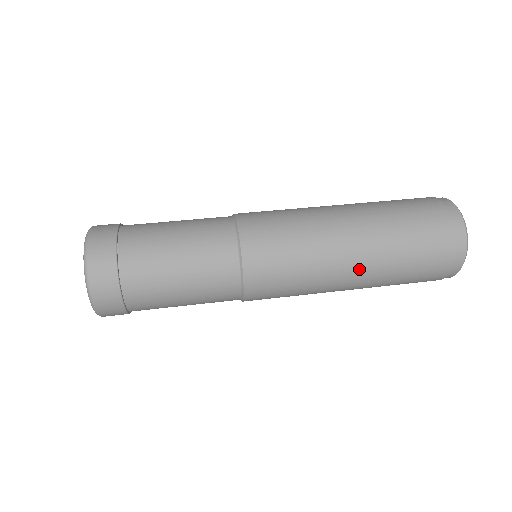
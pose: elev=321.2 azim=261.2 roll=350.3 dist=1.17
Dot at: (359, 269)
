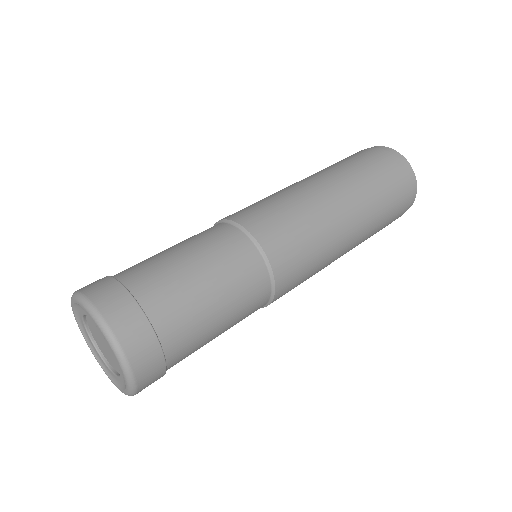
Dot at: (348, 251)
